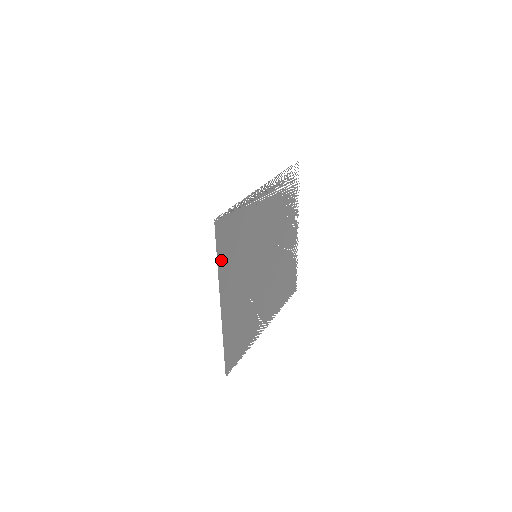
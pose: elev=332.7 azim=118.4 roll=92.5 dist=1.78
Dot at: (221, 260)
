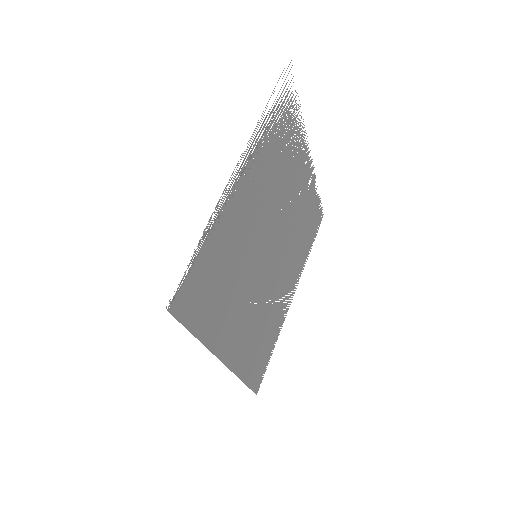
Dot at: (202, 328)
